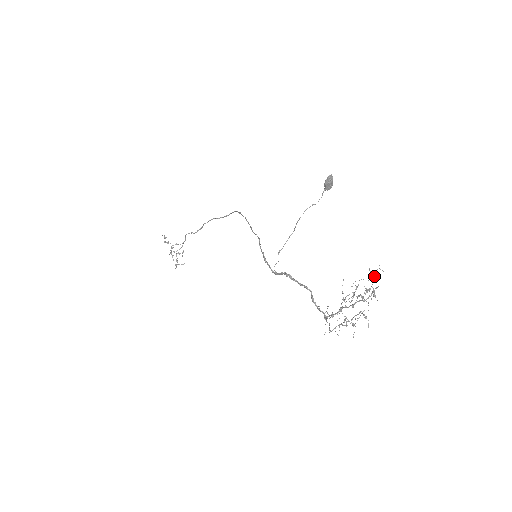
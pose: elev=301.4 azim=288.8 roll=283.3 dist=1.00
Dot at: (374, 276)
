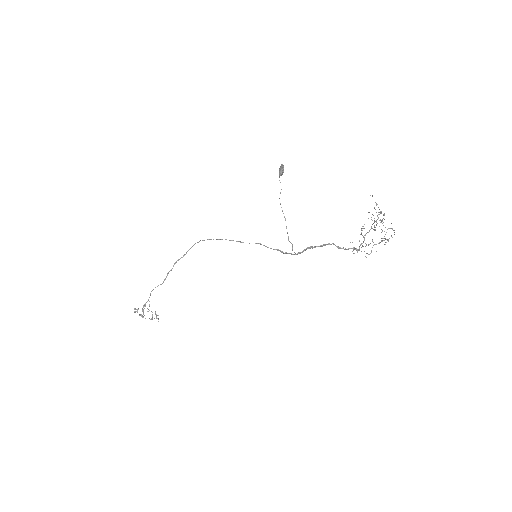
Dot at: (377, 204)
